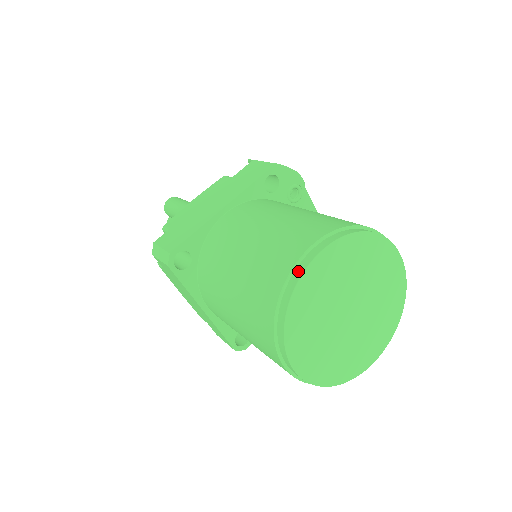
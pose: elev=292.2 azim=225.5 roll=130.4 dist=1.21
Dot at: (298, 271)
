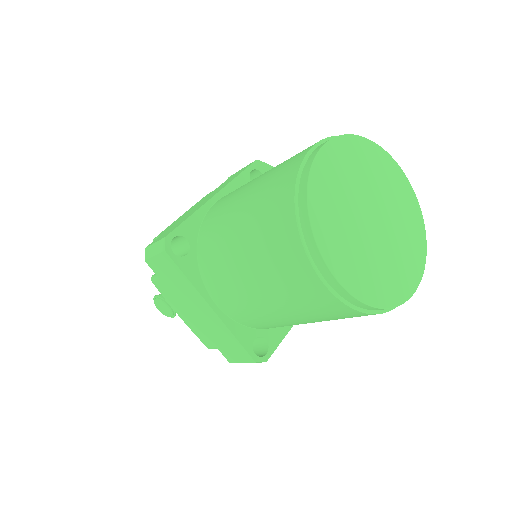
Dot at: (308, 163)
